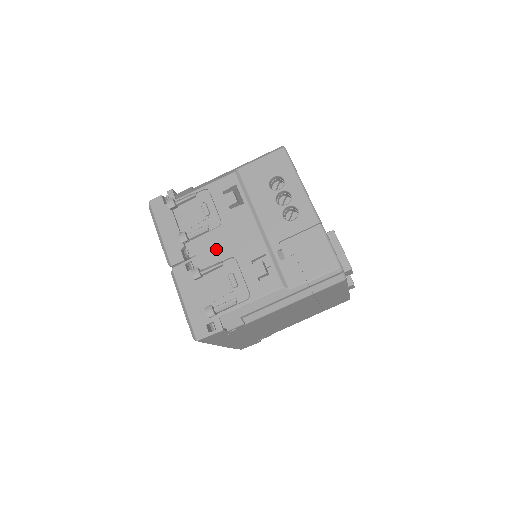
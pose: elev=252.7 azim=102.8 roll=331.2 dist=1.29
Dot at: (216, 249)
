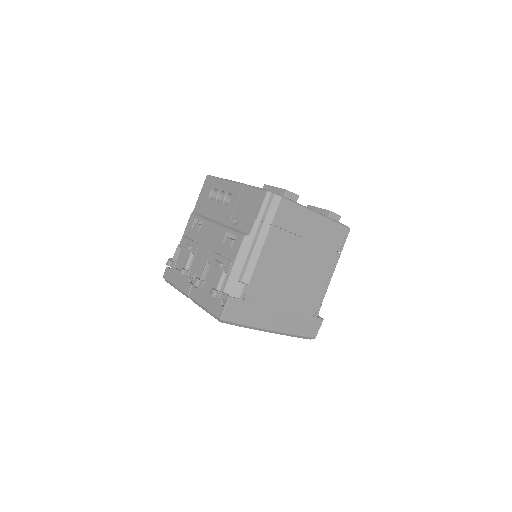
Dot at: (203, 260)
